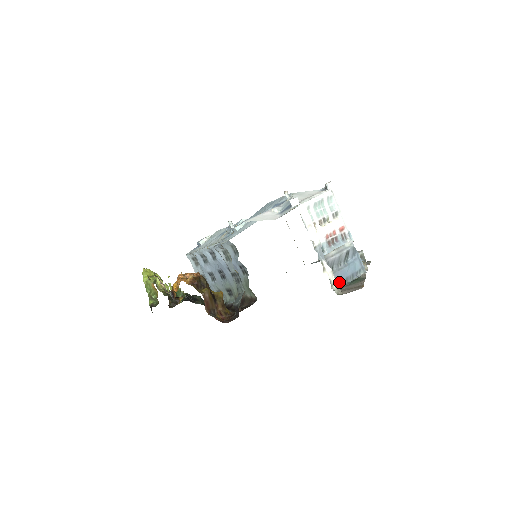
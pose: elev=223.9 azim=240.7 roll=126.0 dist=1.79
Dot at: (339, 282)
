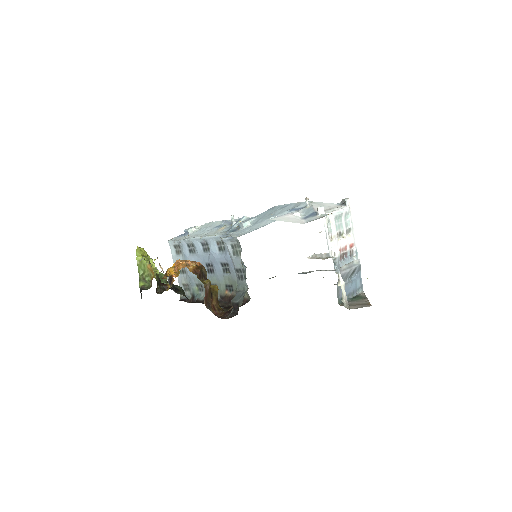
Dot at: occluded
